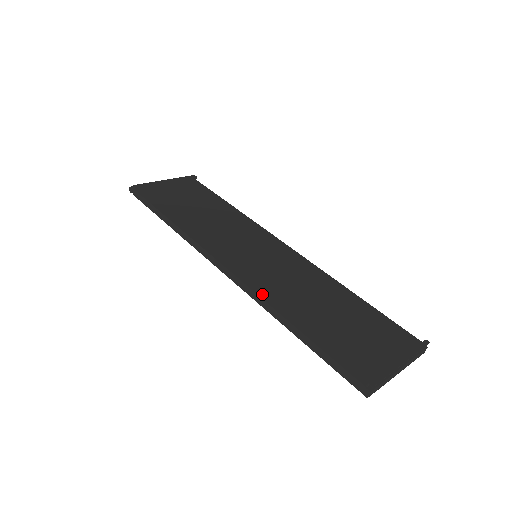
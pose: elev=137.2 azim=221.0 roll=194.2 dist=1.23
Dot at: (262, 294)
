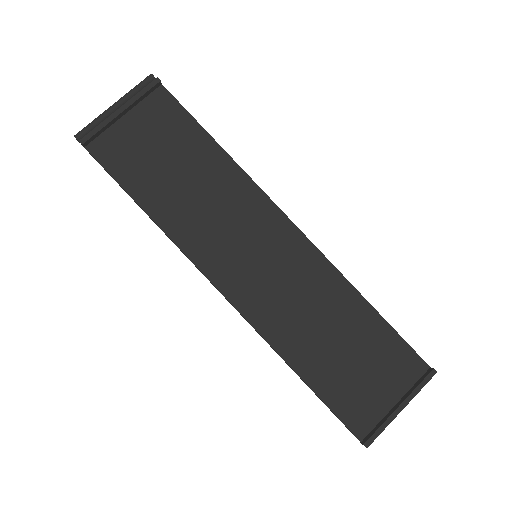
Dot at: (264, 332)
